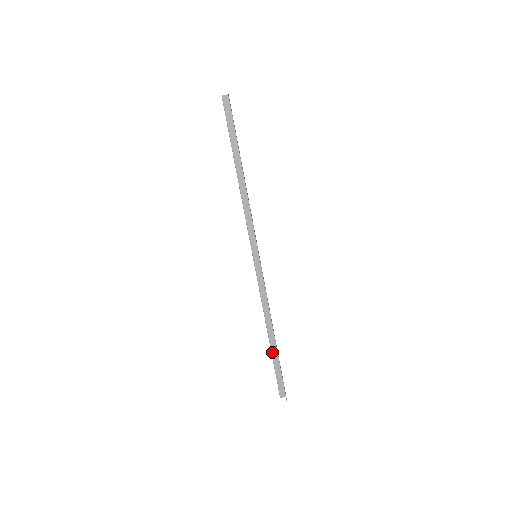
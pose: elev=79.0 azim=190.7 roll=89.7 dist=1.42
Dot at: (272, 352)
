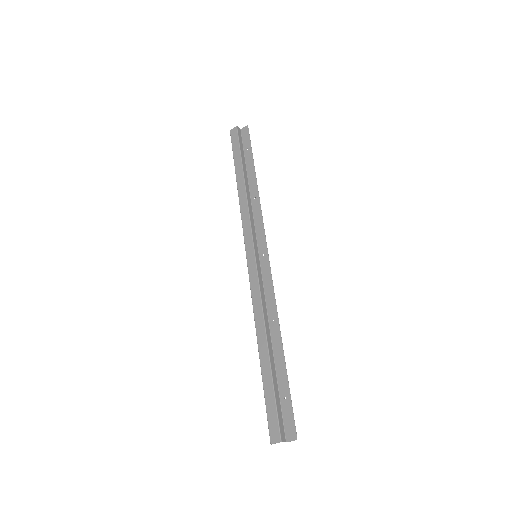
Dot at: (272, 370)
